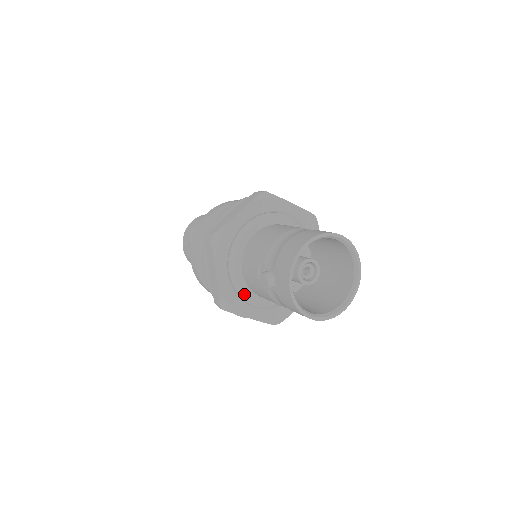
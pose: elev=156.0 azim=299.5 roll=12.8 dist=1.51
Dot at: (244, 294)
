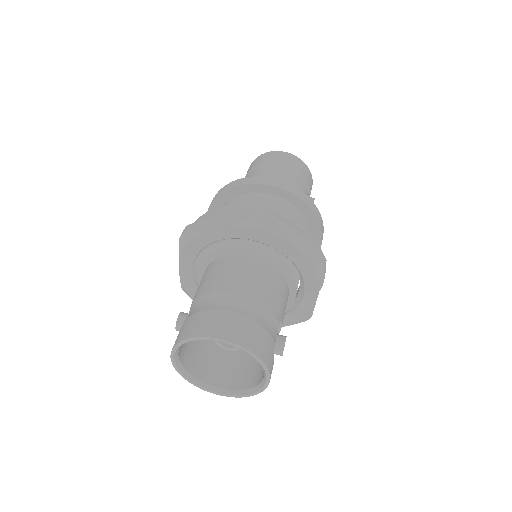
Dot at: occluded
